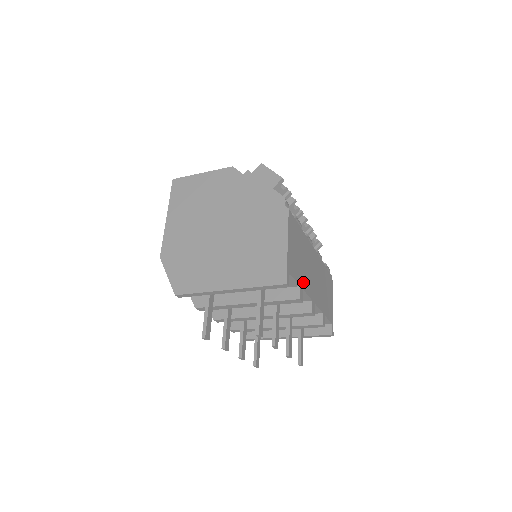
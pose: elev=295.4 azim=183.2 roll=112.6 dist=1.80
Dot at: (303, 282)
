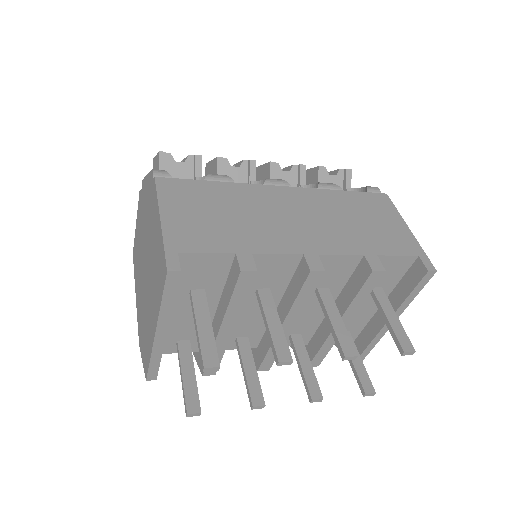
Dot at: (249, 244)
